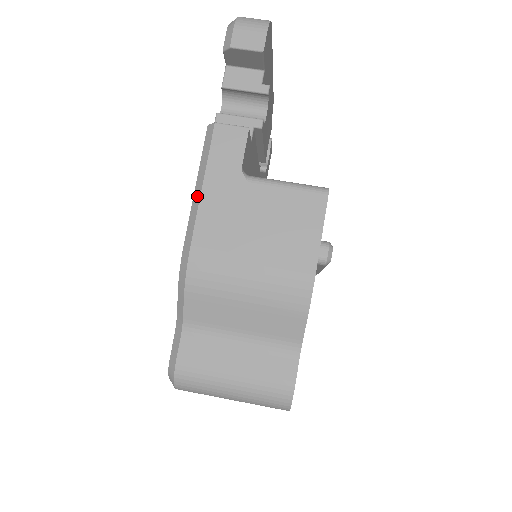
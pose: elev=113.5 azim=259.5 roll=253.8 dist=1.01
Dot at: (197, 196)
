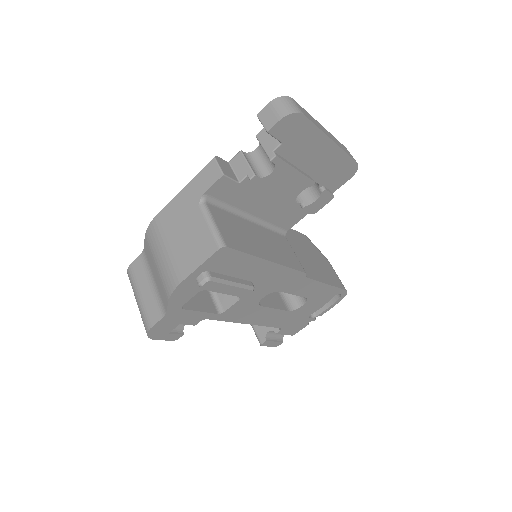
Dot at: (180, 192)
